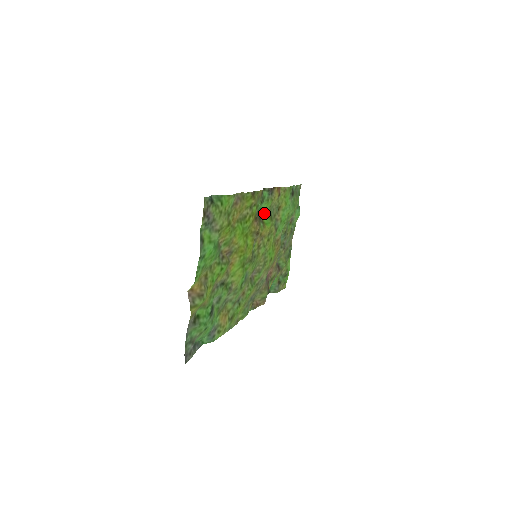
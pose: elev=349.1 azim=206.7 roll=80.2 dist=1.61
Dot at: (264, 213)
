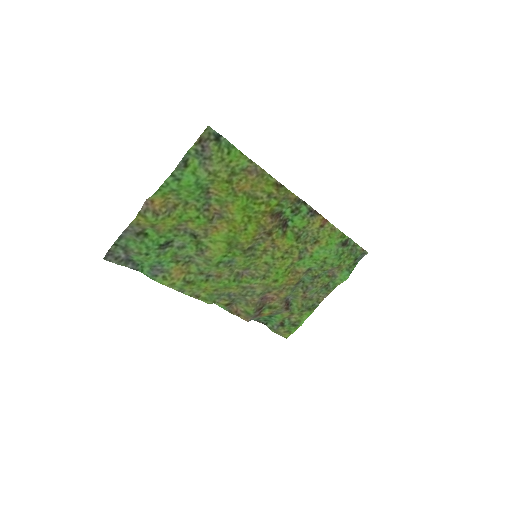
Dot at: (293, 228)
